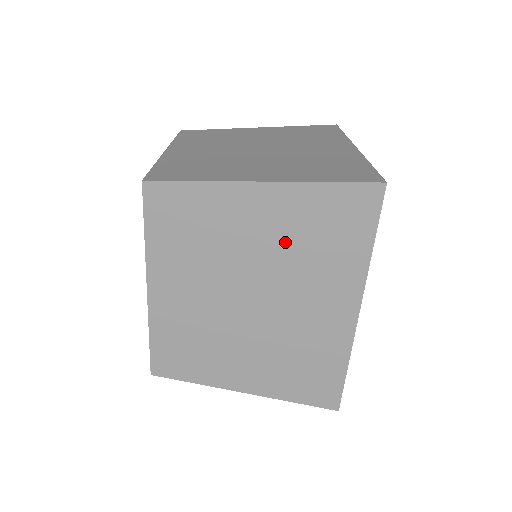
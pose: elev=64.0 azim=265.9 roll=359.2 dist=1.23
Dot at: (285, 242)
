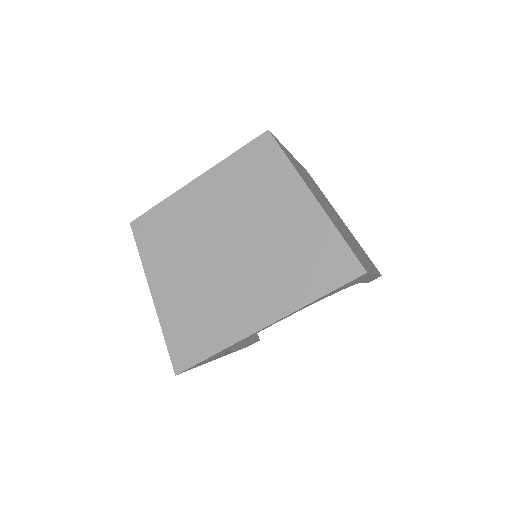
Dot at: (284, 240)
